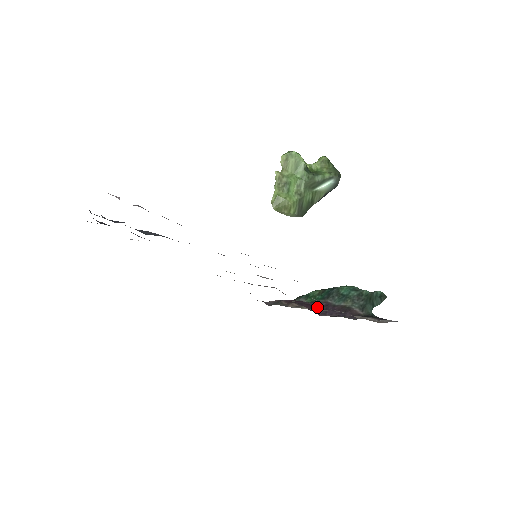
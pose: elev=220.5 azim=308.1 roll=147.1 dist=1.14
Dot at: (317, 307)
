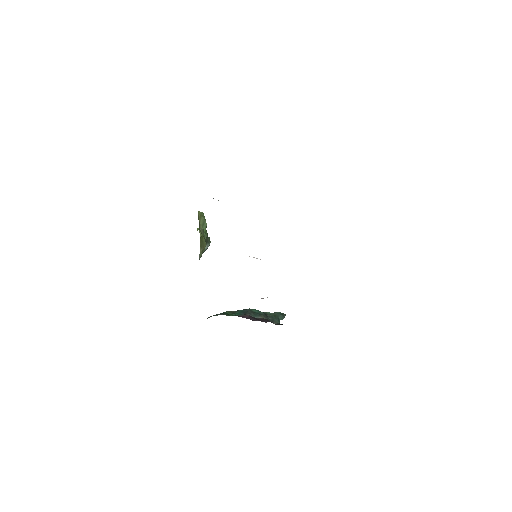
Dot at: (245, 317)
